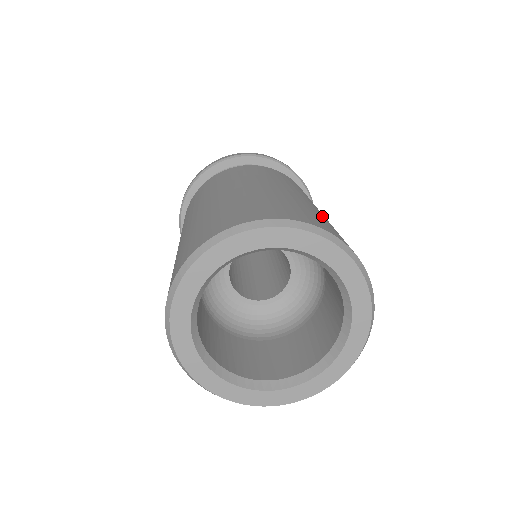
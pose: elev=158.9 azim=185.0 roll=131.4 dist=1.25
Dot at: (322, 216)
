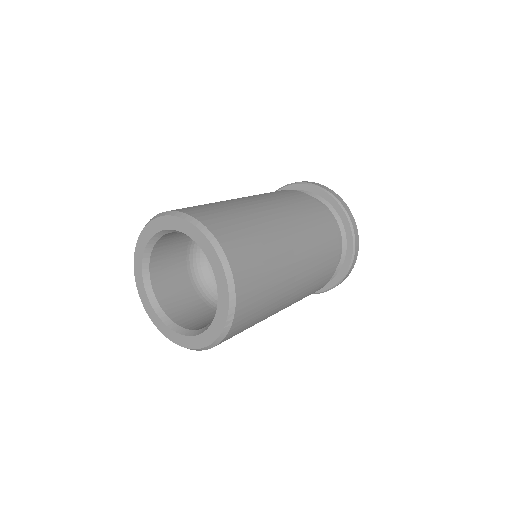
Dot at: (231, 207)
